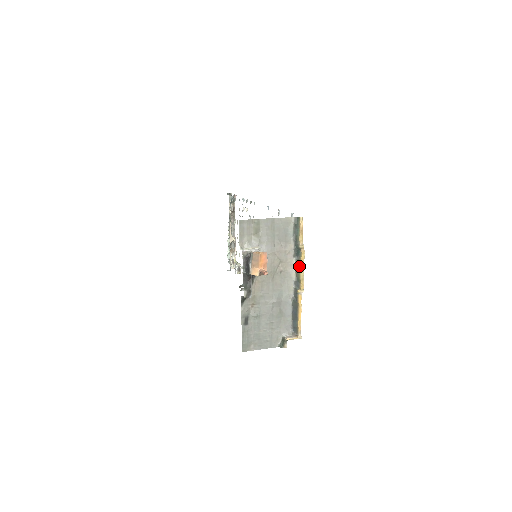
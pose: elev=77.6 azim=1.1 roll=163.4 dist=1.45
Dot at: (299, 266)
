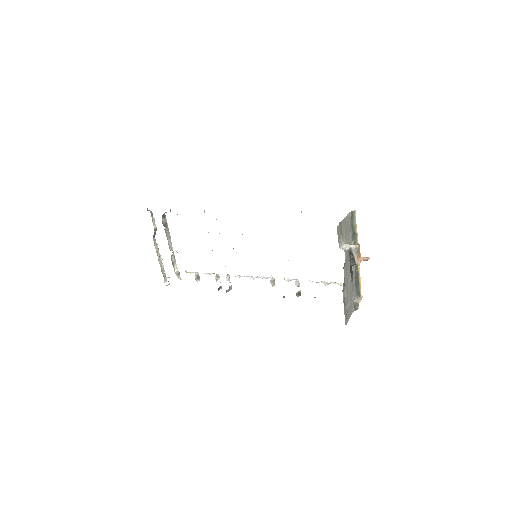
Dot at: occluded
